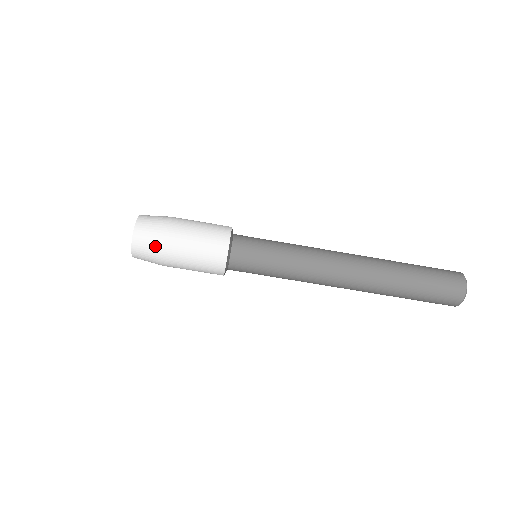
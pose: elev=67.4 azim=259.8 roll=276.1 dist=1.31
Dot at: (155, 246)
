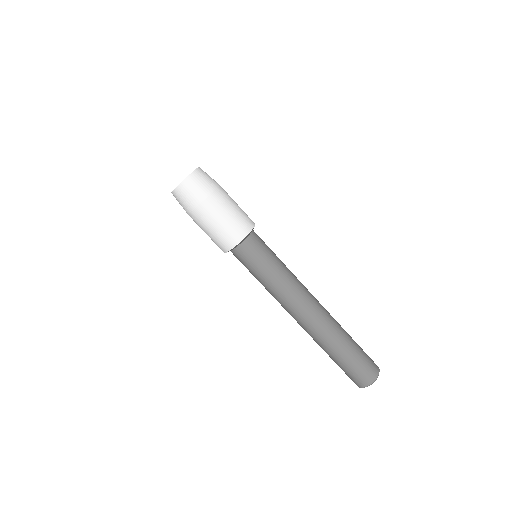
Dot at: (187, 205)
